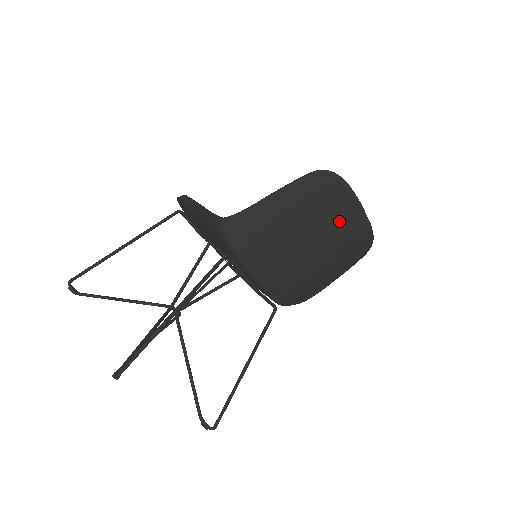
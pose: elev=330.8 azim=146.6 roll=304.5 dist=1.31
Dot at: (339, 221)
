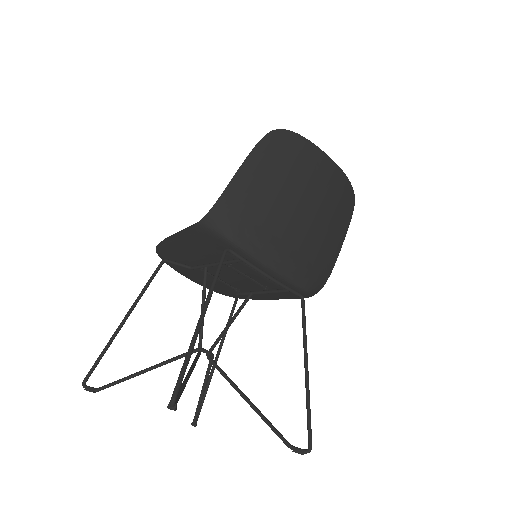
Dot at: (311, 174)
